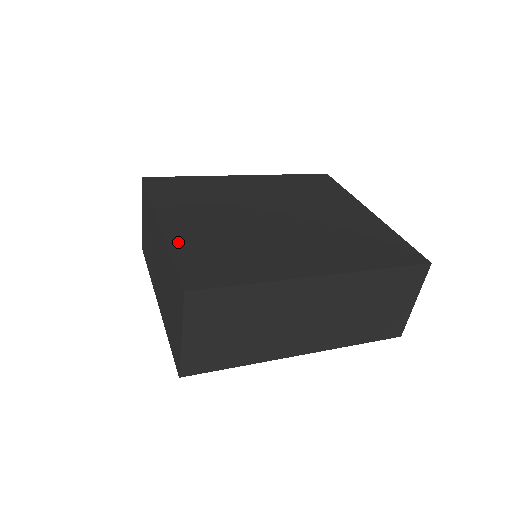
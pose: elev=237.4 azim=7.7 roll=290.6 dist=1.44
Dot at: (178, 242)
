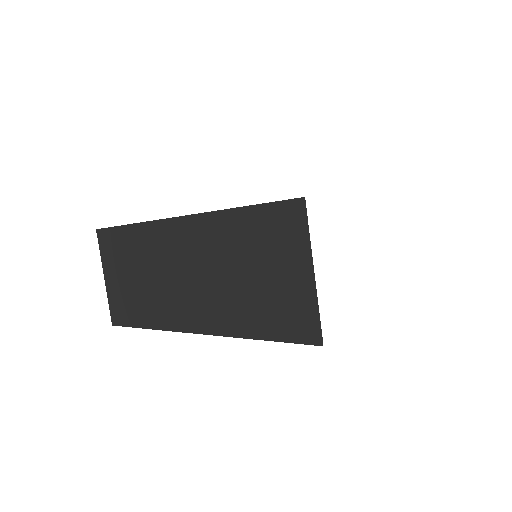
Dot at: occluded
